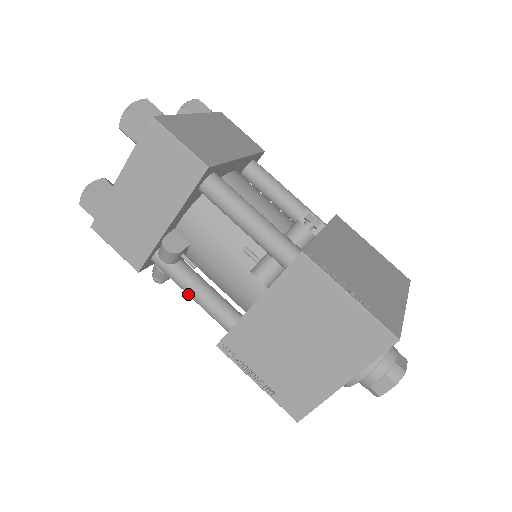
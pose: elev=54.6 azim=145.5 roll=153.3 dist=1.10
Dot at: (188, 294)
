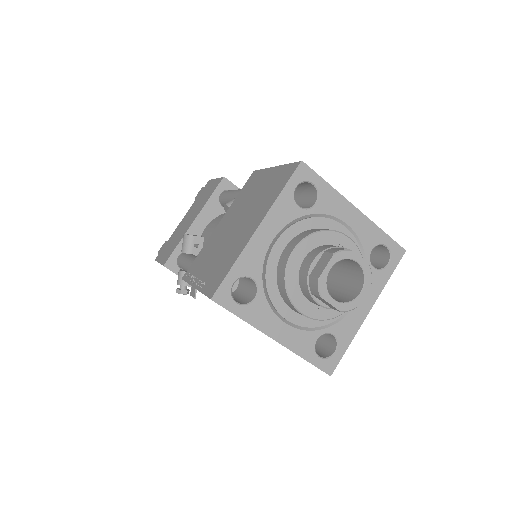
Dot at: (187, 267)
